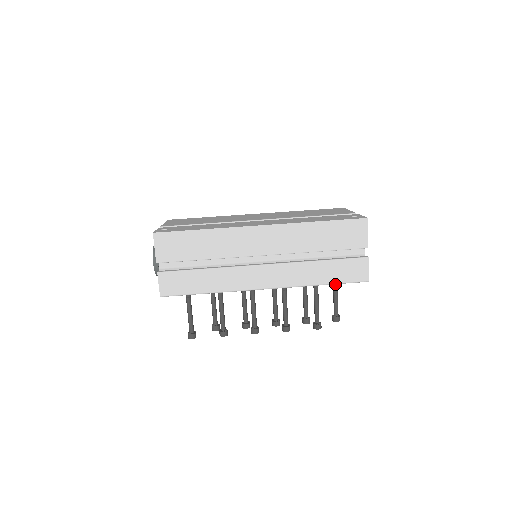
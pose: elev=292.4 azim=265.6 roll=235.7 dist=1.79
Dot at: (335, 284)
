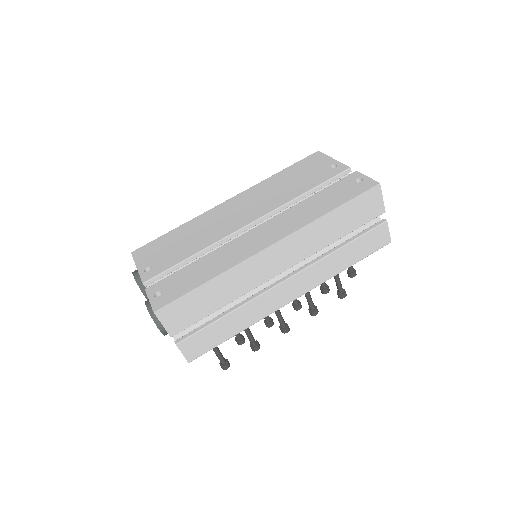
Dot at: occluded
